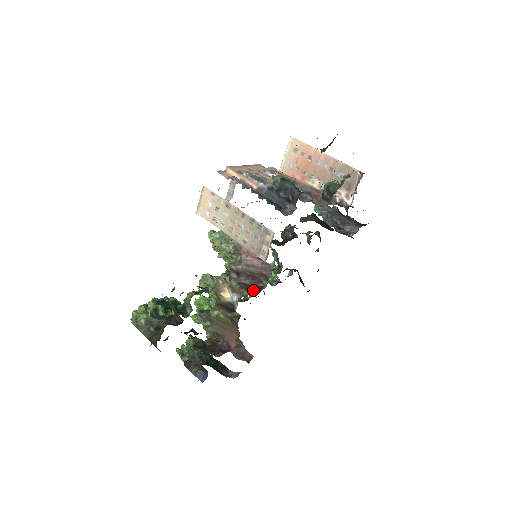
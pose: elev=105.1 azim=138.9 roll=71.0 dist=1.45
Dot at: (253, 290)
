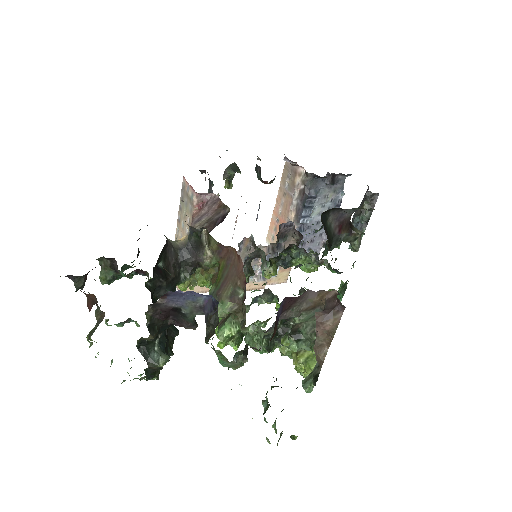
Dot at: occluded
